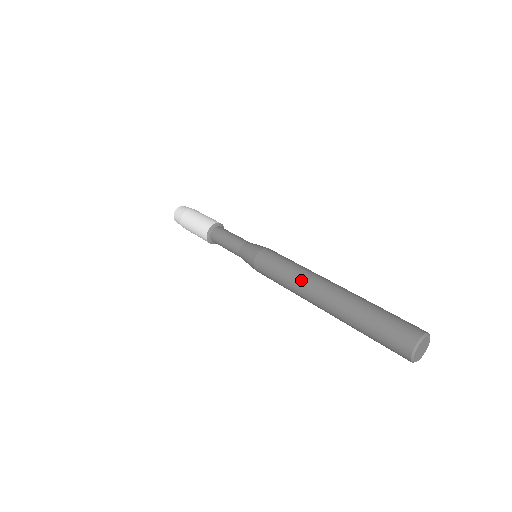
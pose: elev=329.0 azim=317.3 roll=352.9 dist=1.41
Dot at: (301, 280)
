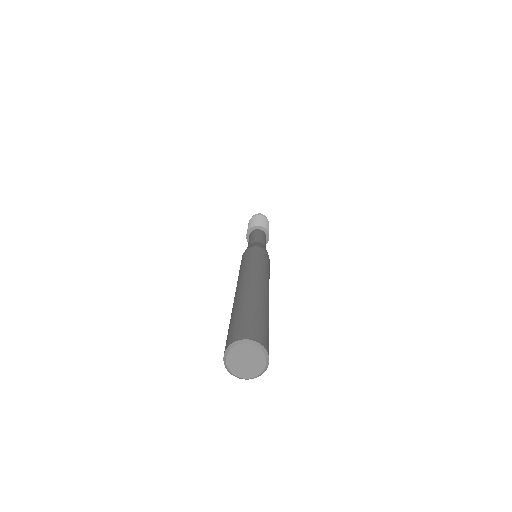
Dot at: (245, 270)
